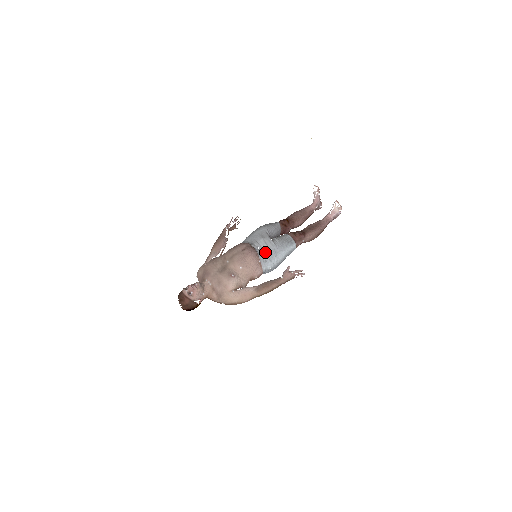
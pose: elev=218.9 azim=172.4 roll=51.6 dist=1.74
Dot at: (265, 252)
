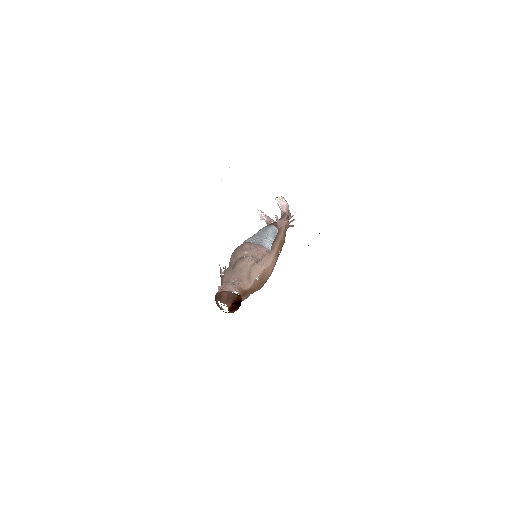
Dot at: (256, 239)
